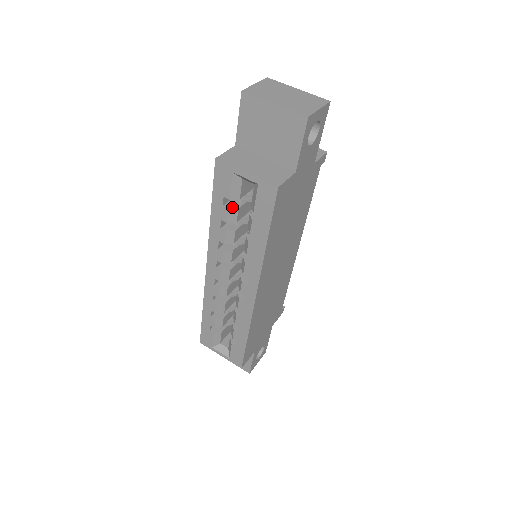
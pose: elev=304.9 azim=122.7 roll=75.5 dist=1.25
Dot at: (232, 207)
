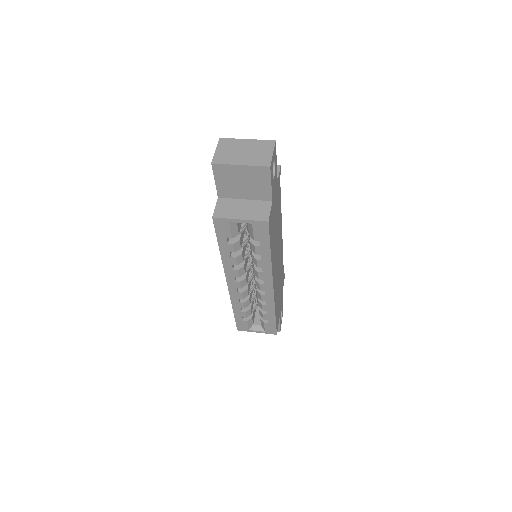
Dot at: (235, 241)
